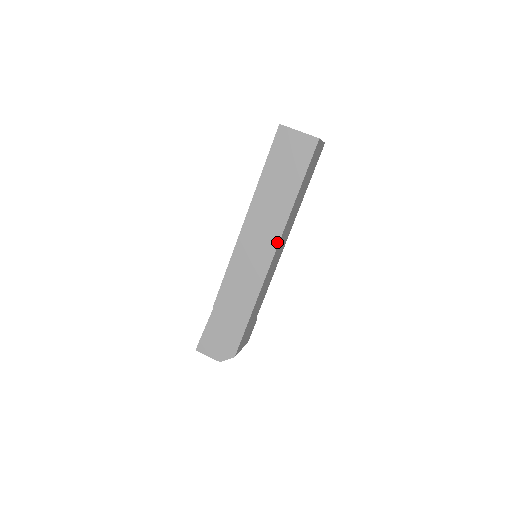
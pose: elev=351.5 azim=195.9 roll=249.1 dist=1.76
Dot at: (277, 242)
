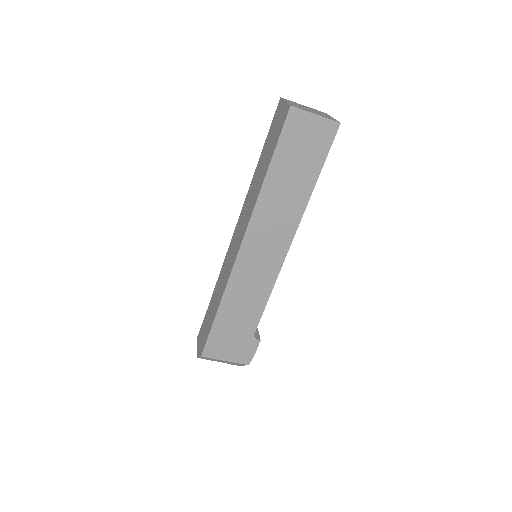
Dot at: (244, 233)
